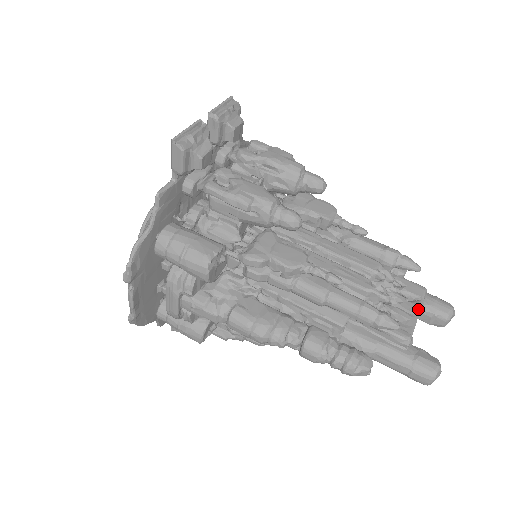
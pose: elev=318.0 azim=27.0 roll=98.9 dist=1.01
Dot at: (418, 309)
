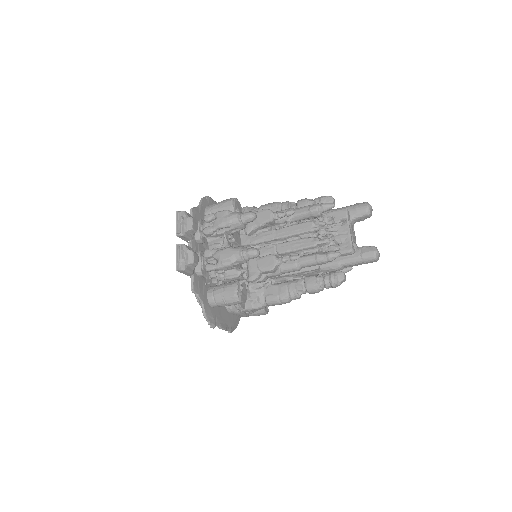
Dot at: (348, 227)
